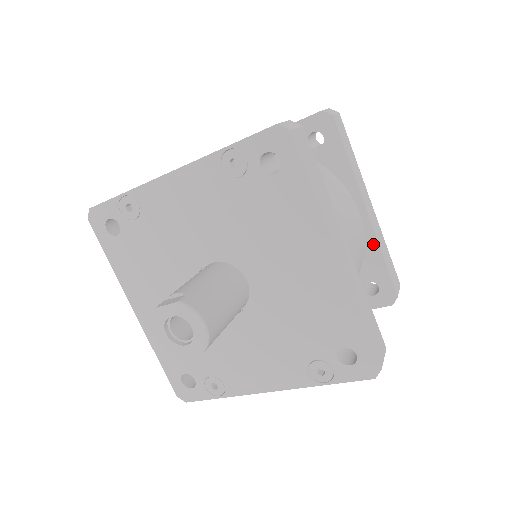
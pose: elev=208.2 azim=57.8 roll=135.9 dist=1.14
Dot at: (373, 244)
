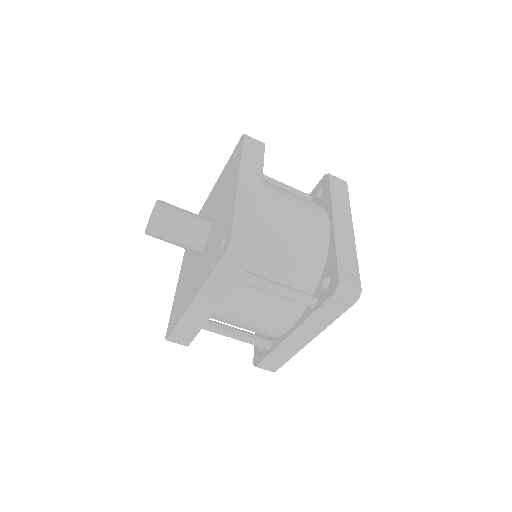
Dot at: (333, 244)
